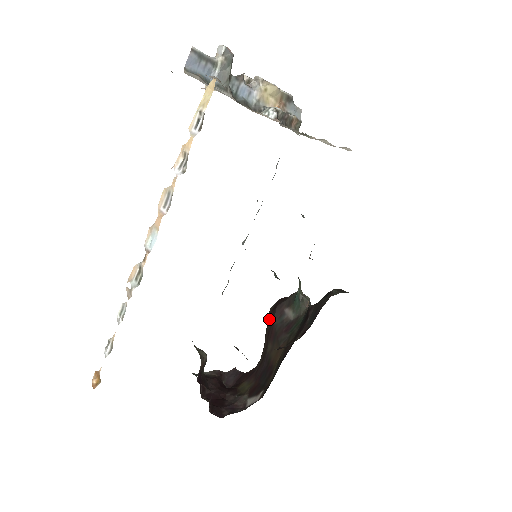
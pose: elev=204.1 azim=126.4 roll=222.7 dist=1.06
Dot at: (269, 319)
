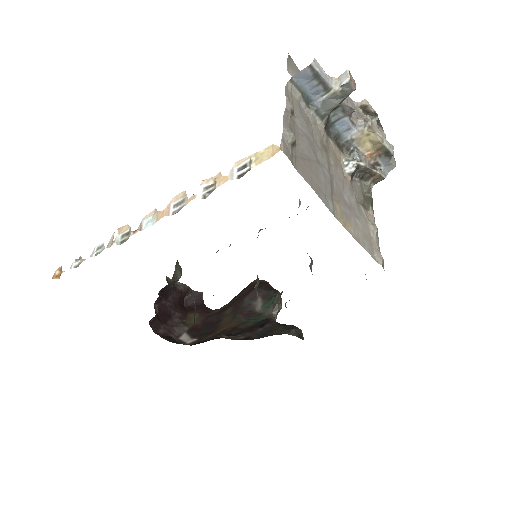
Dot at: (246, 289)
